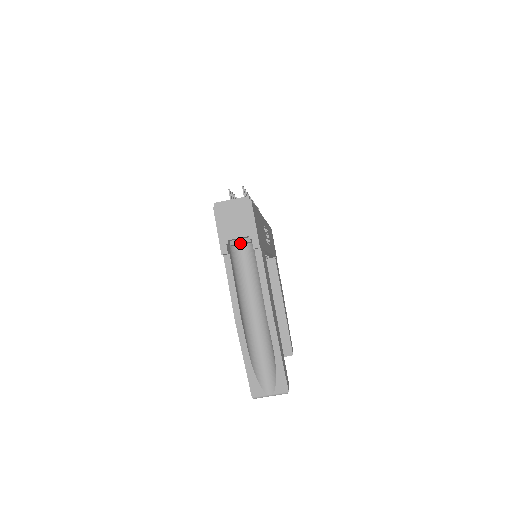
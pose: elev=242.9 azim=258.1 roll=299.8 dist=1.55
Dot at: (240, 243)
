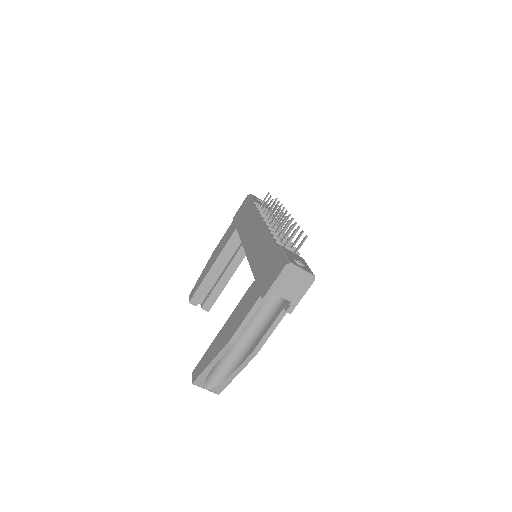
Dot at: occluded
